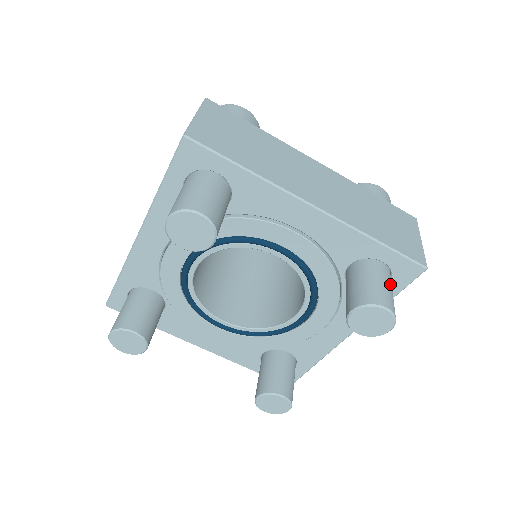
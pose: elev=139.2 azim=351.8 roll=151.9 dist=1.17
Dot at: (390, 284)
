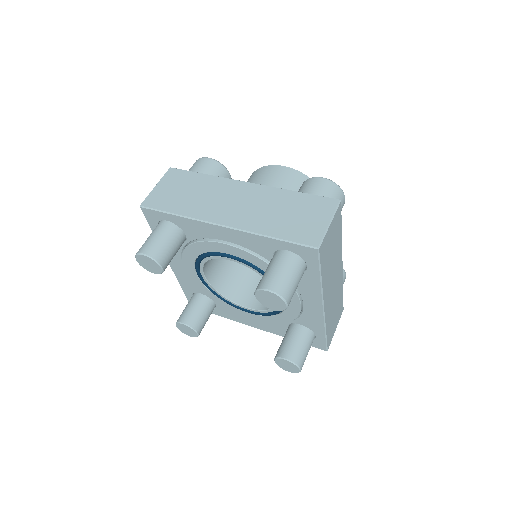
Dot at: occluded
